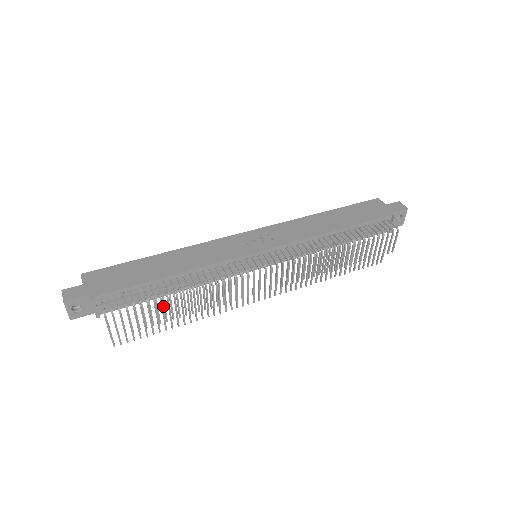
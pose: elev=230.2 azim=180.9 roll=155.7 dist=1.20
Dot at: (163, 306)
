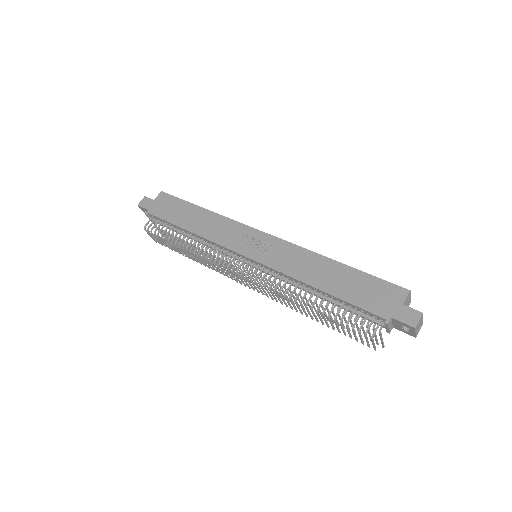
Dot at: (175, 246)
